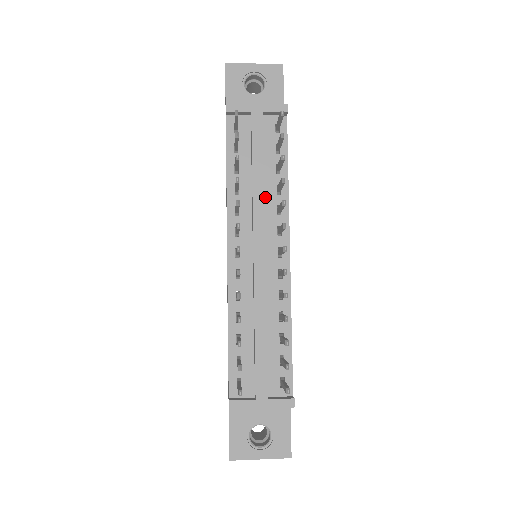
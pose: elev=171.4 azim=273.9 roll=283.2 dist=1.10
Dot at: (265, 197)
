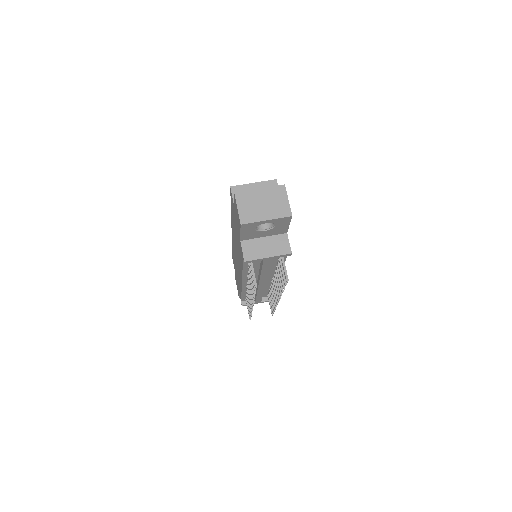
Dot at: occluded
